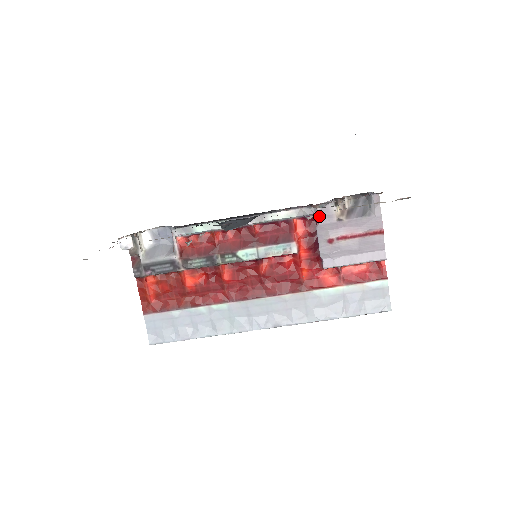
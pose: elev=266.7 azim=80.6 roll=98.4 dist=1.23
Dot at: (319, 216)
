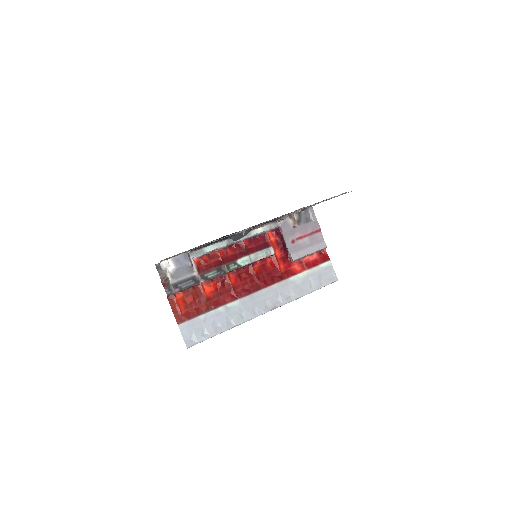
Dot at: (282, 227)
